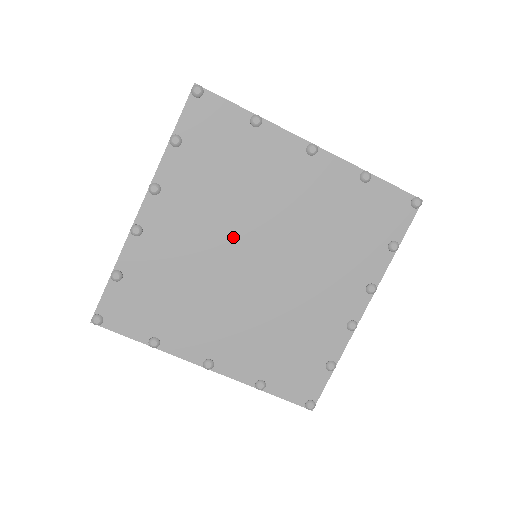
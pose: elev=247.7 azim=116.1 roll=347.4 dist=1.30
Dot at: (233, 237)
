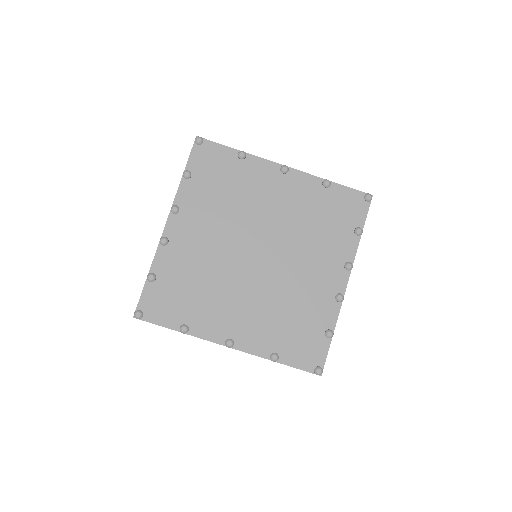
Dot at: (236, 238)
